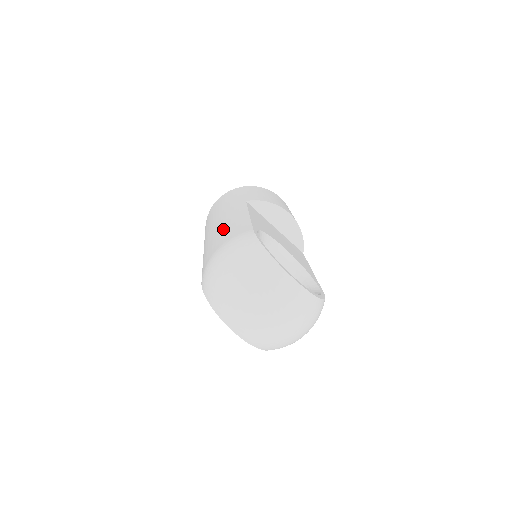
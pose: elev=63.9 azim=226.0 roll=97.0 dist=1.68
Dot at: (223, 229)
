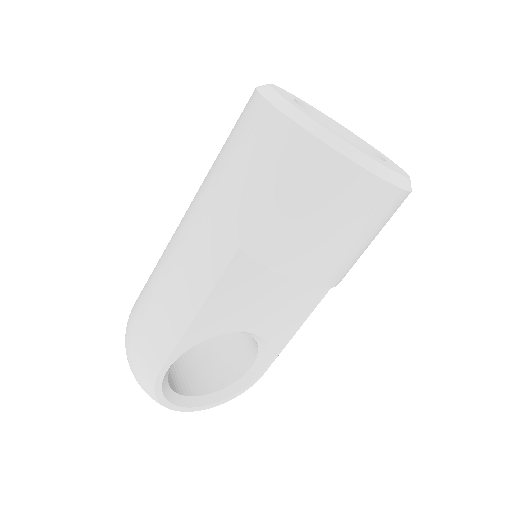
Dot at: (160, 298)
